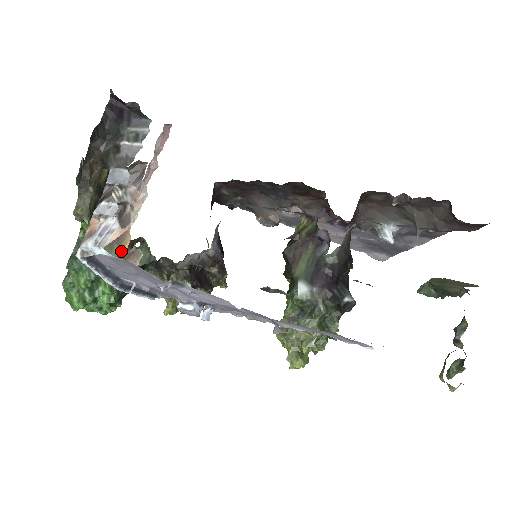
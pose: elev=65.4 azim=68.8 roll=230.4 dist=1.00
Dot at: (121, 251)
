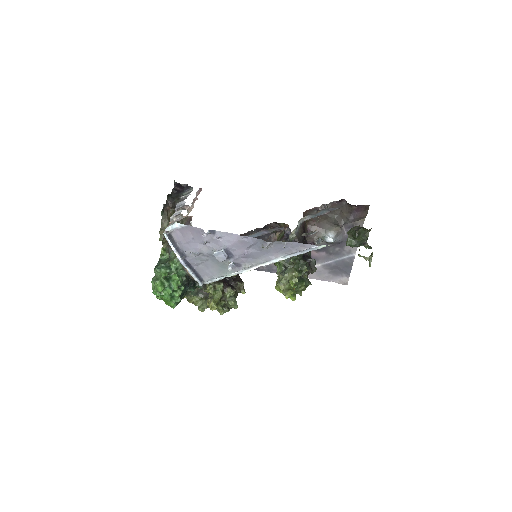
Dot at: occluded
